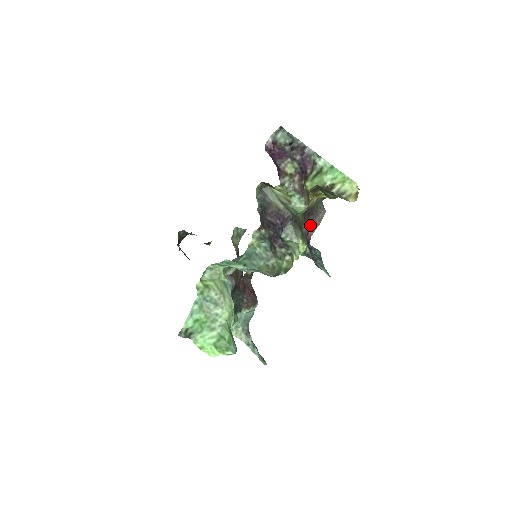
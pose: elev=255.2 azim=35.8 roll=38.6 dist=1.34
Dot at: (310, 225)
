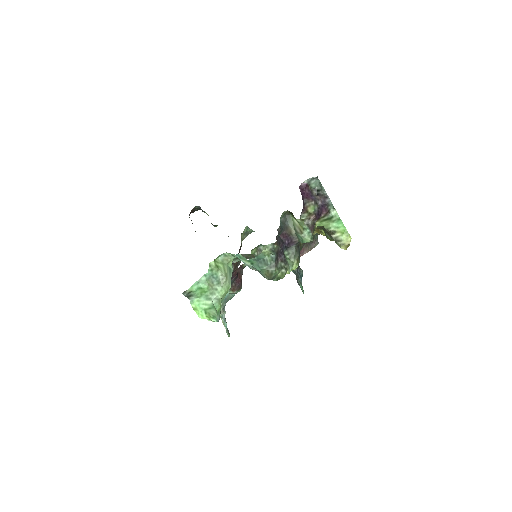
Dot at: (303, 249)
